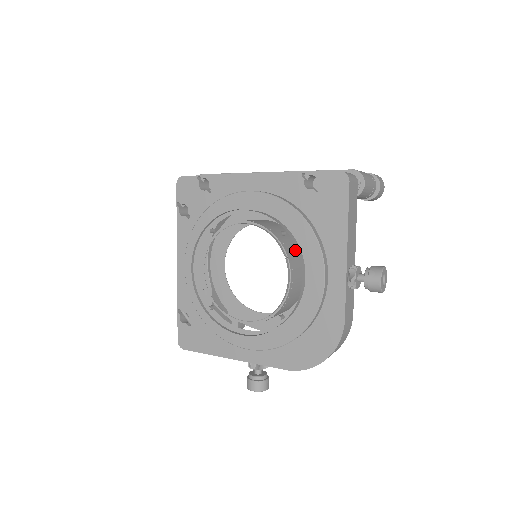
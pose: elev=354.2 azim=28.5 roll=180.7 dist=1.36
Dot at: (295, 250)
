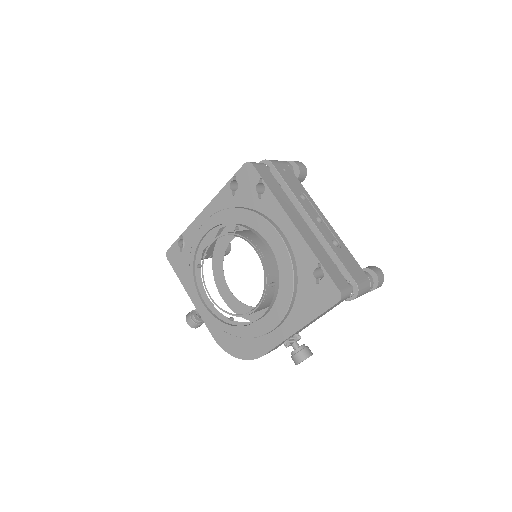
Dot at: occluded
